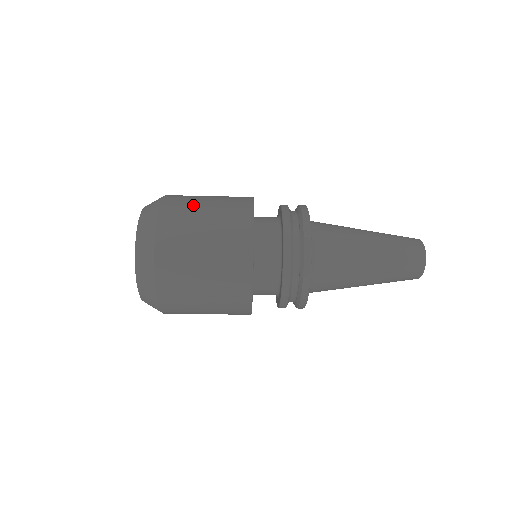
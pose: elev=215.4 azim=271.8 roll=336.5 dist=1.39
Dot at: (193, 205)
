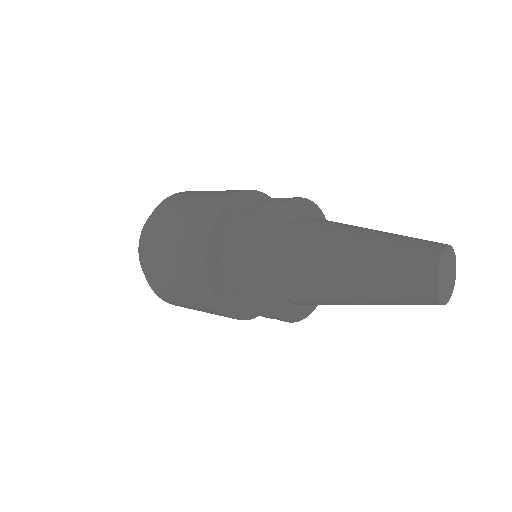
Dot at: (181, 202)
